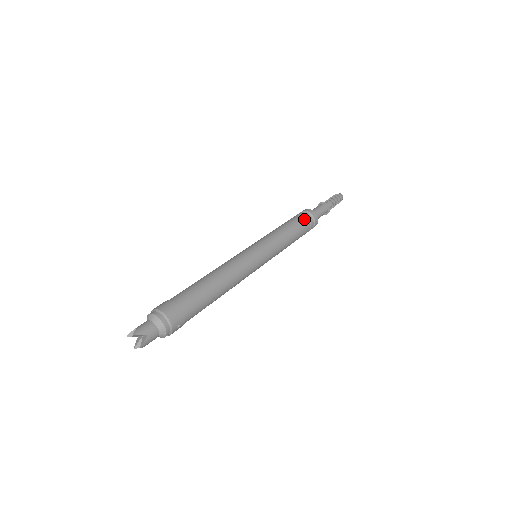
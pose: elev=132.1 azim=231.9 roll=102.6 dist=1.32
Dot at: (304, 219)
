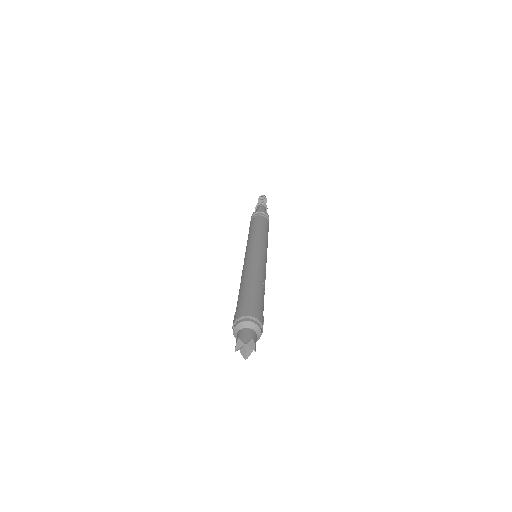
Dot at: (262, 217)
